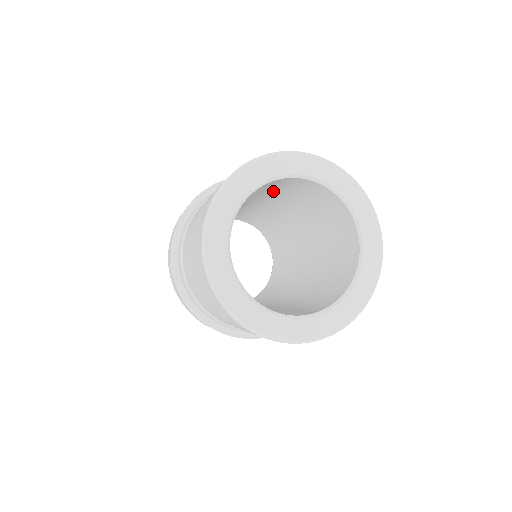
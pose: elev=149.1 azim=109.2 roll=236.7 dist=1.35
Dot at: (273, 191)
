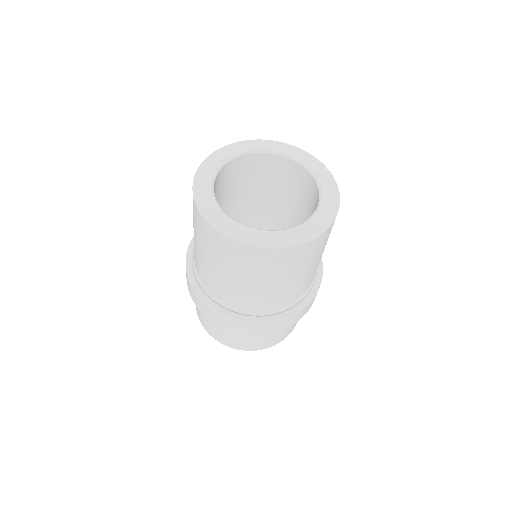
Dot at: (225, 197)
